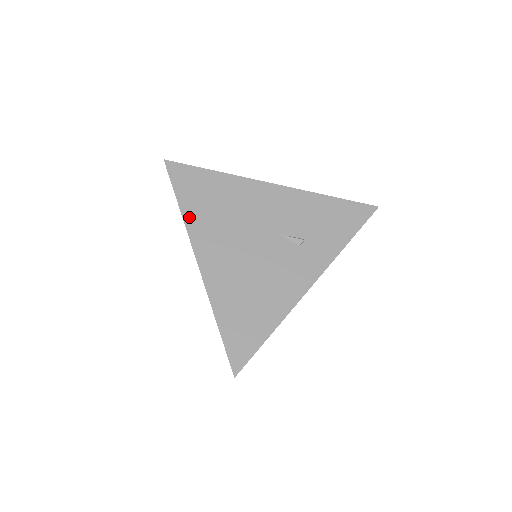
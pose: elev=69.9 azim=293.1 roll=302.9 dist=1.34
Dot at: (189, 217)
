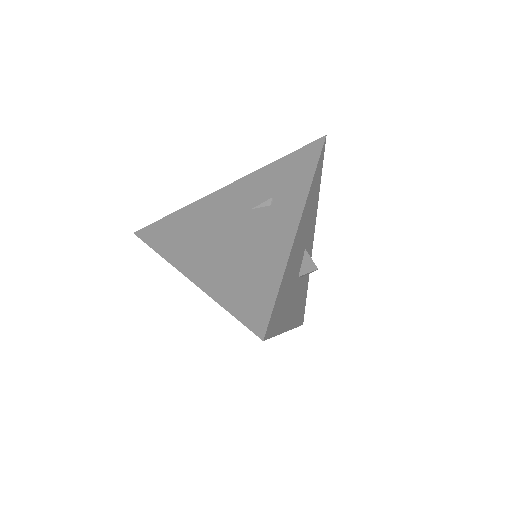
Dot at: (166, 252)
